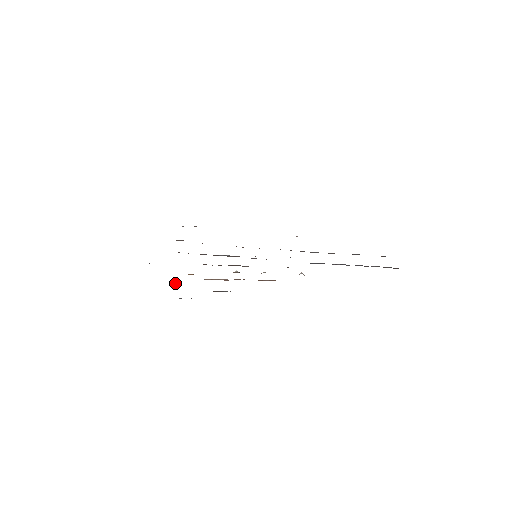
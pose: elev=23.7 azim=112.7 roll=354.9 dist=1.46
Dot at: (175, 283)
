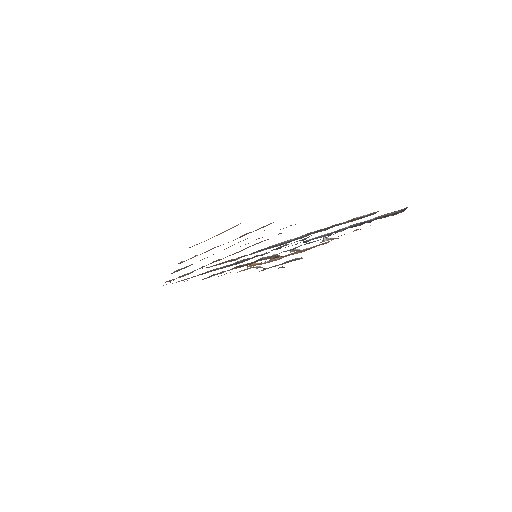
Dot at: occluded
